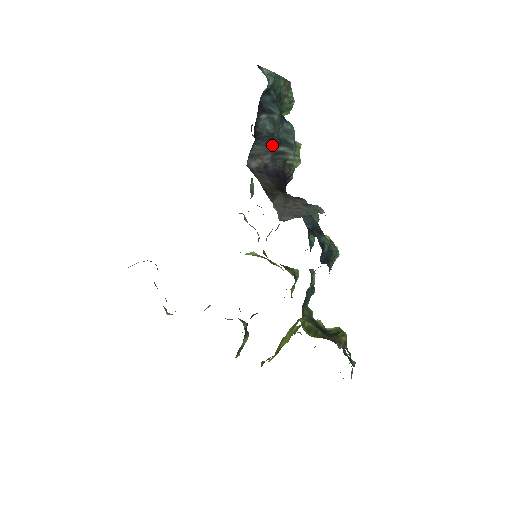
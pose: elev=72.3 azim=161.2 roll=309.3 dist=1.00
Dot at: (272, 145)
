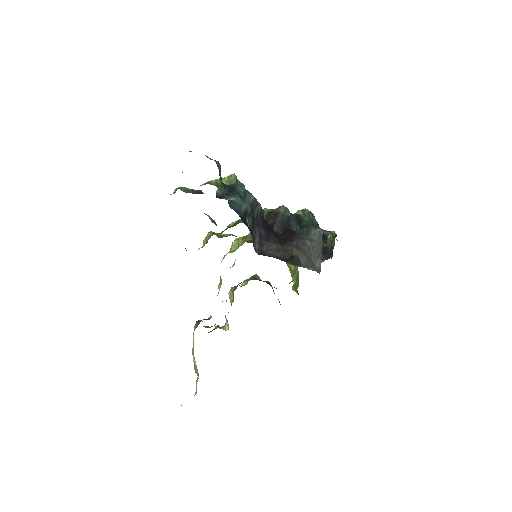
Dot at: (254, 222)
